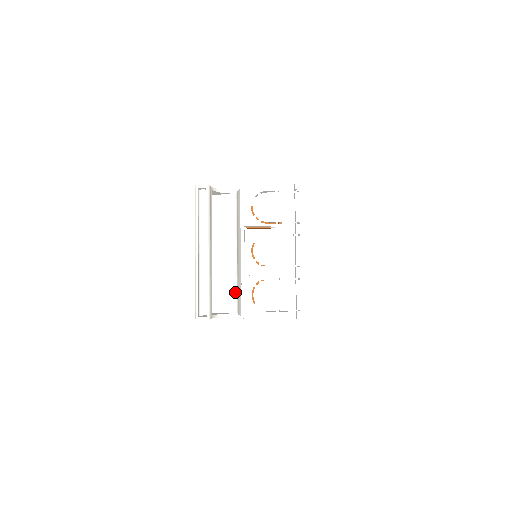
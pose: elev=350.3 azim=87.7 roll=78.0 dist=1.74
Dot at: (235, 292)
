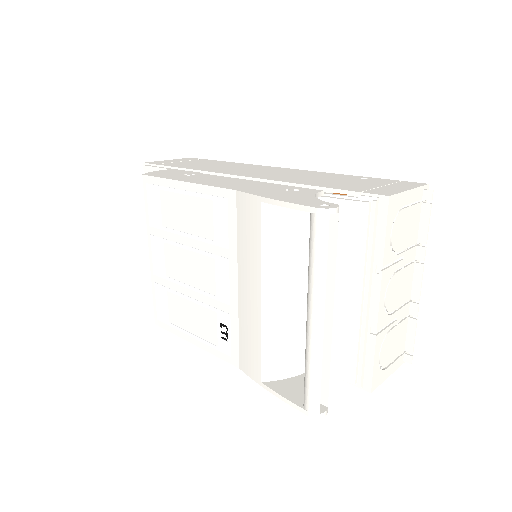
Dot at: occluded
